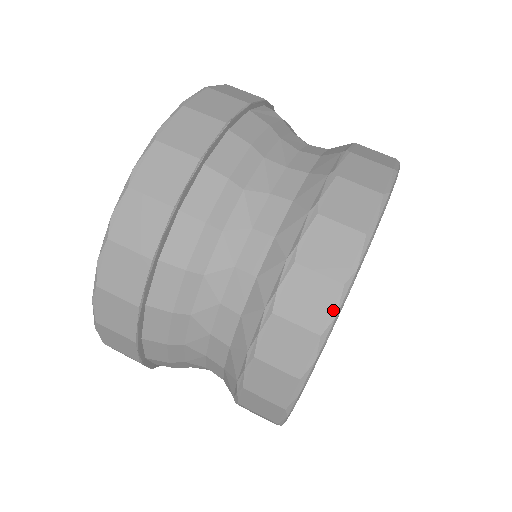
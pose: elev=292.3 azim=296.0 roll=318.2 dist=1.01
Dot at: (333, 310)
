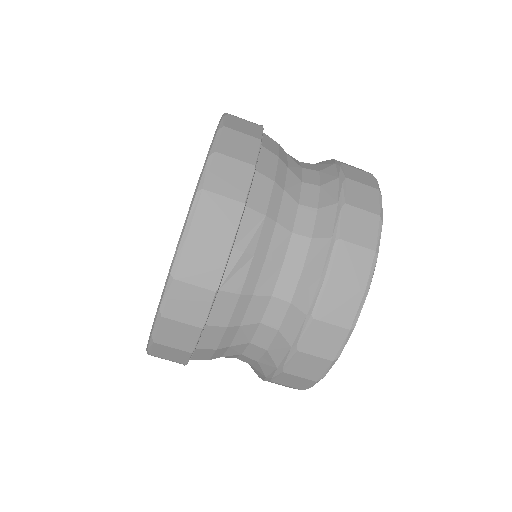
Dot at: occluded
